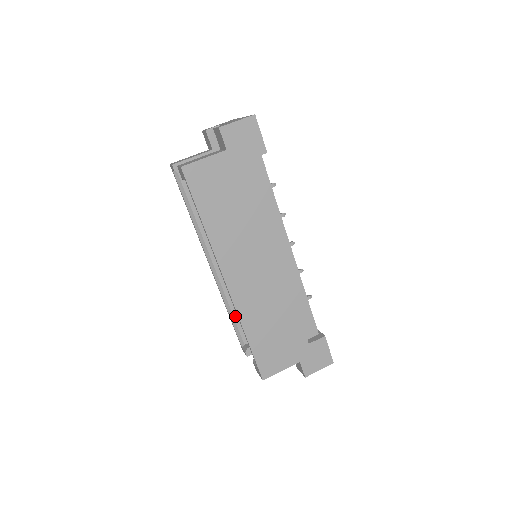
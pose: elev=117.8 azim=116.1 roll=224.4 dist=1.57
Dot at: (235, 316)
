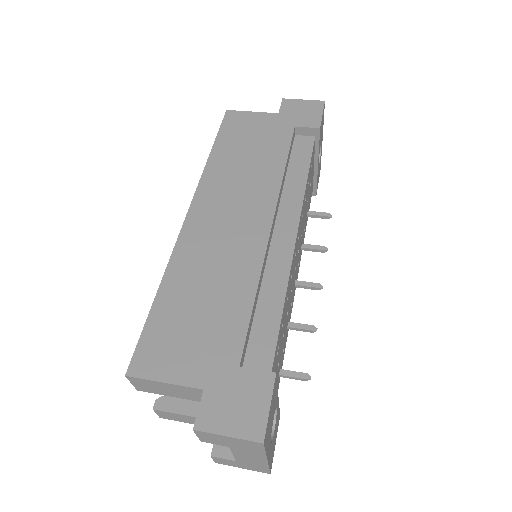
Dot at: occluded
